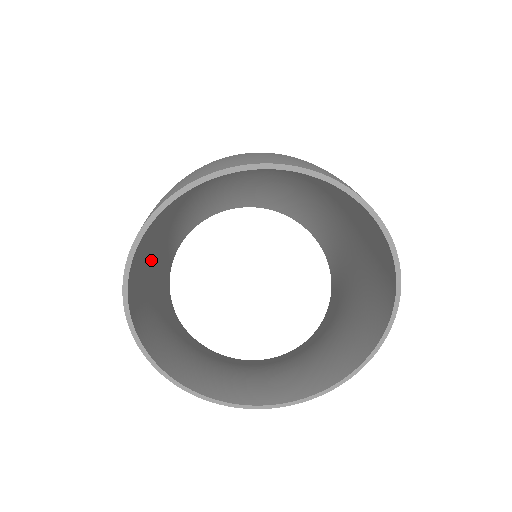
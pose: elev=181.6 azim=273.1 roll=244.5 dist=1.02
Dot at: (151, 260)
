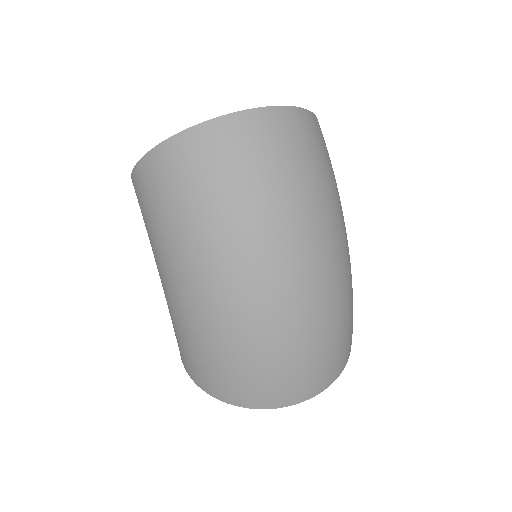
Dot at: occluded
